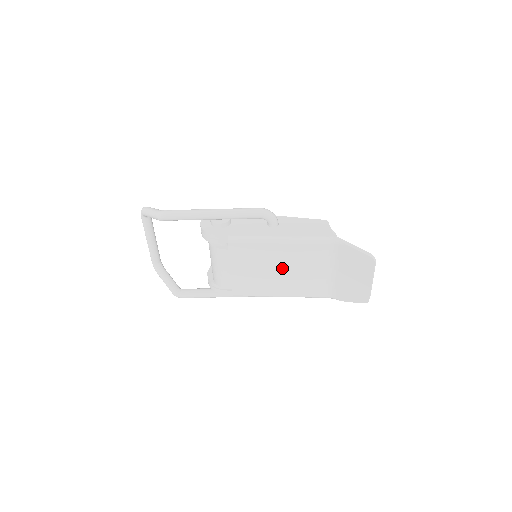
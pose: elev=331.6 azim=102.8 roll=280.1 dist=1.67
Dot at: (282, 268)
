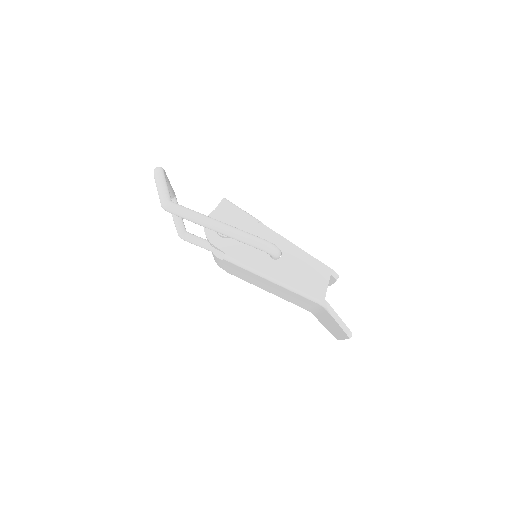
Dot at: (271, 287)
